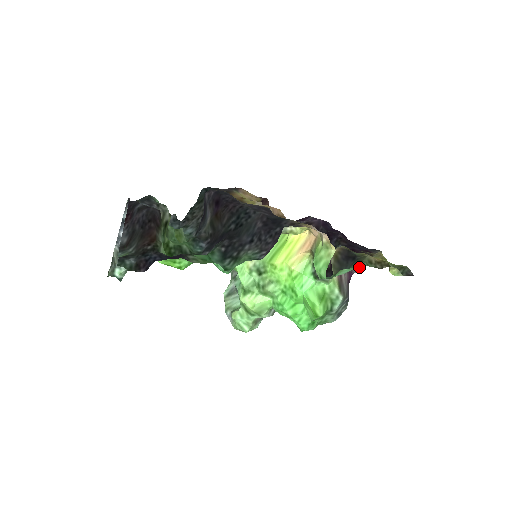
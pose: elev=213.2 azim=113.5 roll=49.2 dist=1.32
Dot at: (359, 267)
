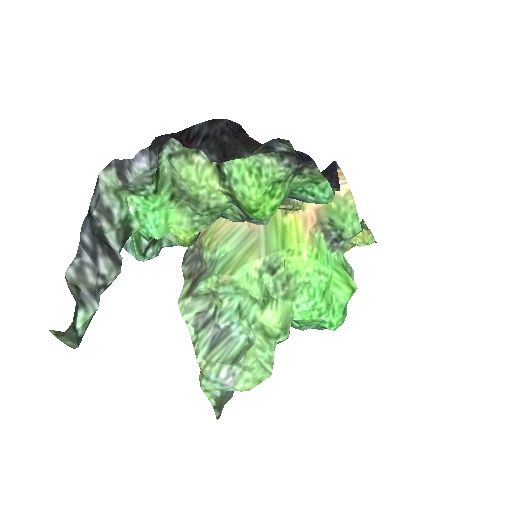
Dot at: occluded
